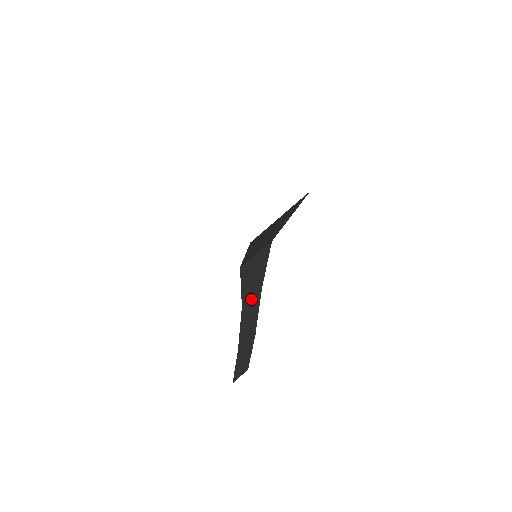
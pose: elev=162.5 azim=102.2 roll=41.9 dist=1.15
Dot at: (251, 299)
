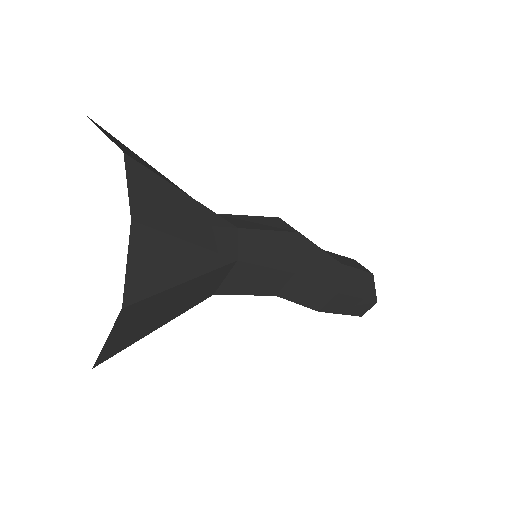
Dot at: (285, 285)
